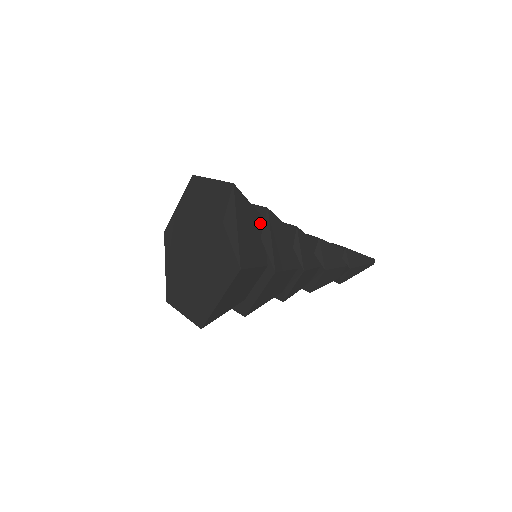
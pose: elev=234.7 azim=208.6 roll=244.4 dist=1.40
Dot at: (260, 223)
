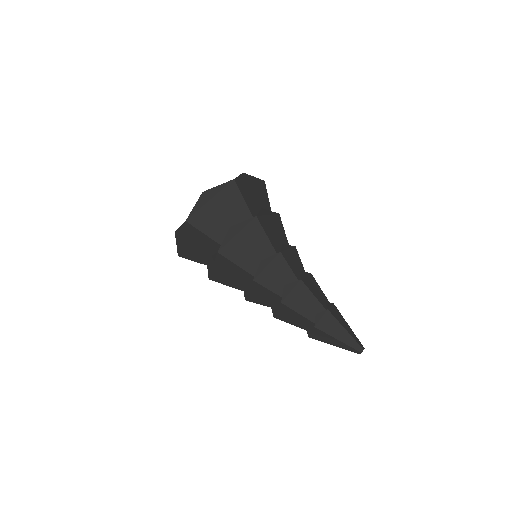
Dot at: occluded
